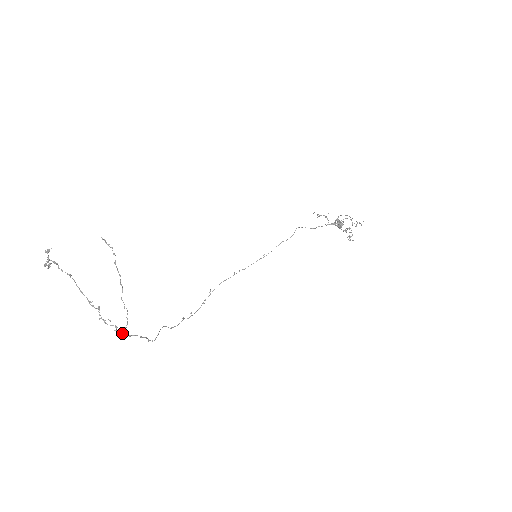
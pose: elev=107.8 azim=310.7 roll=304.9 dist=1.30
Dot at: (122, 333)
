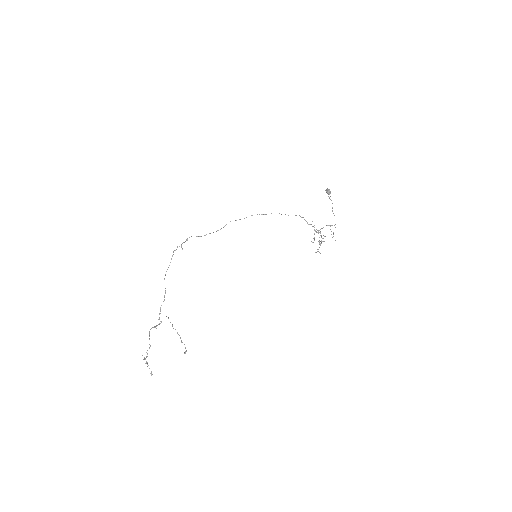
Dot at: (160, 313)
